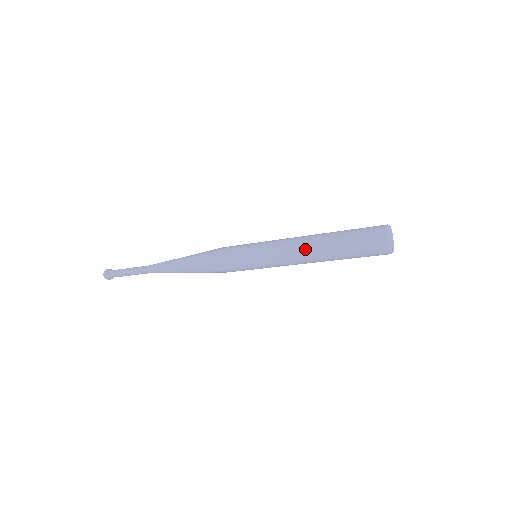
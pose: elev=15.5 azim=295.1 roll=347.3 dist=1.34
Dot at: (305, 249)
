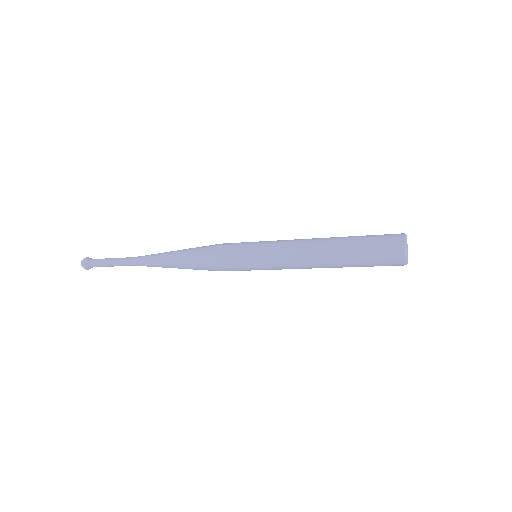
Dot at: (313, 251)
